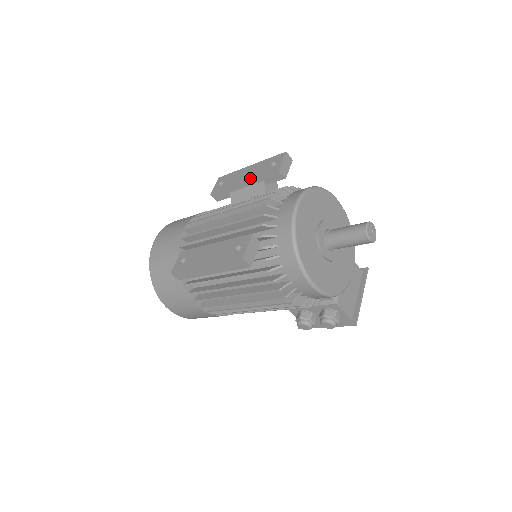
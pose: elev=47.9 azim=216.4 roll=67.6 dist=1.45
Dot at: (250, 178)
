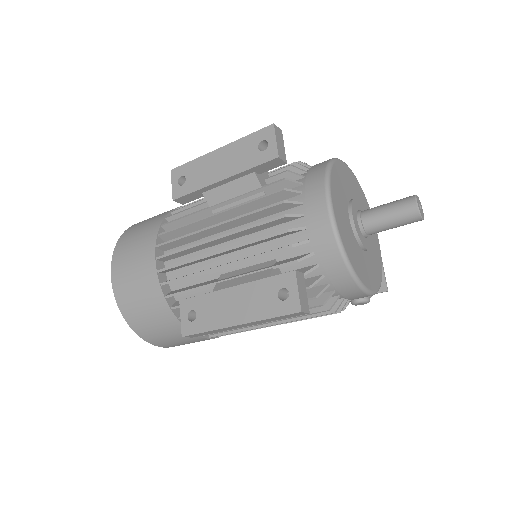
Dot at: (232, 172)
